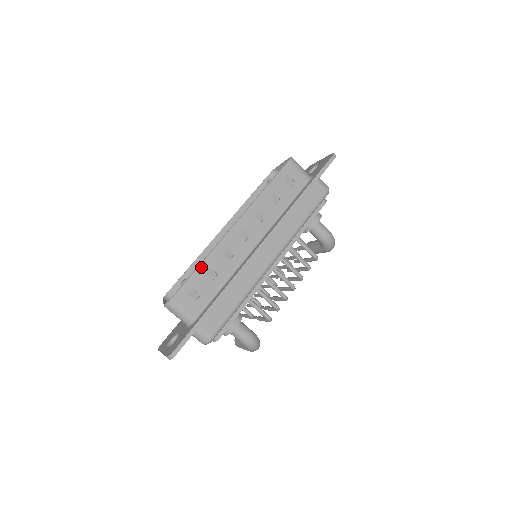
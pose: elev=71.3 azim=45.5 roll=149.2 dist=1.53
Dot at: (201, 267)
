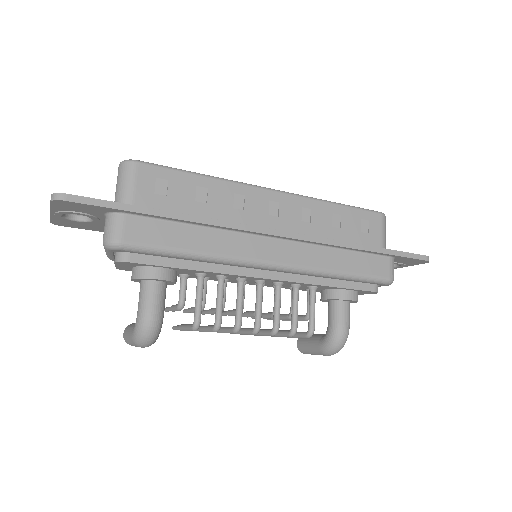
Dot at: (201, 176)
